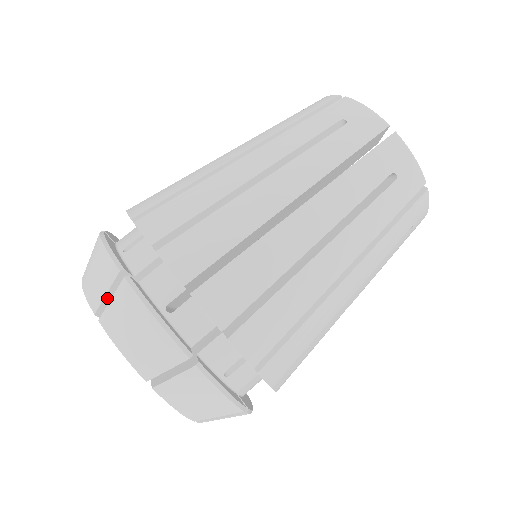
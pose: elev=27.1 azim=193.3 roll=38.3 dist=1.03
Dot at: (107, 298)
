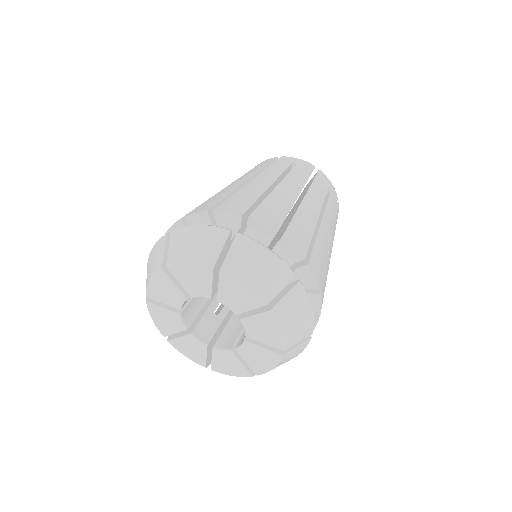
Dot at: (166, 256)
